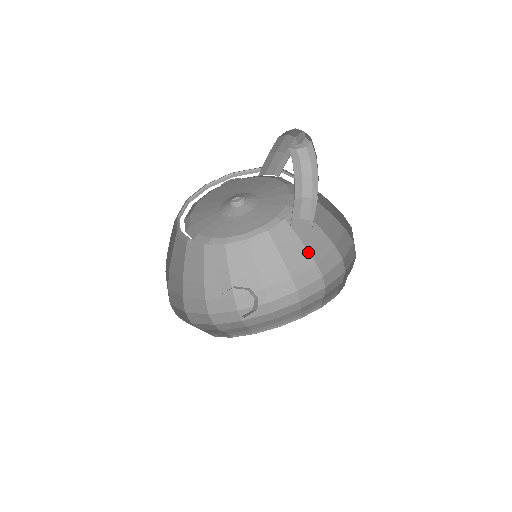
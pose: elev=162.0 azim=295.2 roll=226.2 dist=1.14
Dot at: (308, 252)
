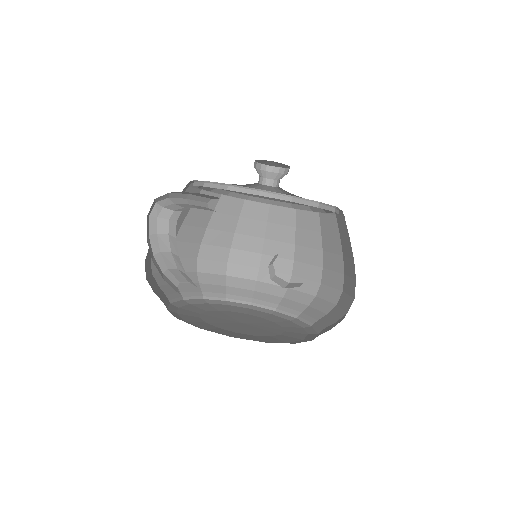
Dot at: occluded
